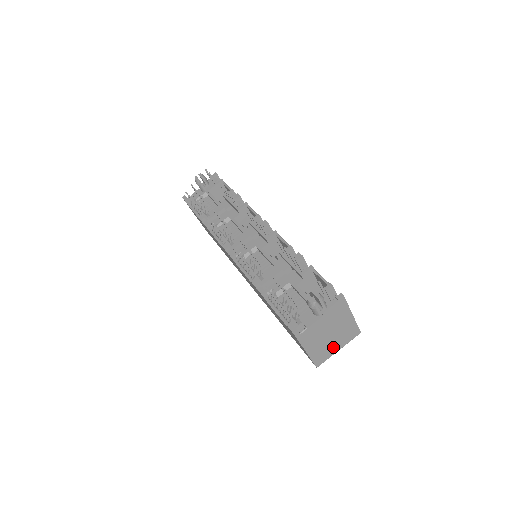
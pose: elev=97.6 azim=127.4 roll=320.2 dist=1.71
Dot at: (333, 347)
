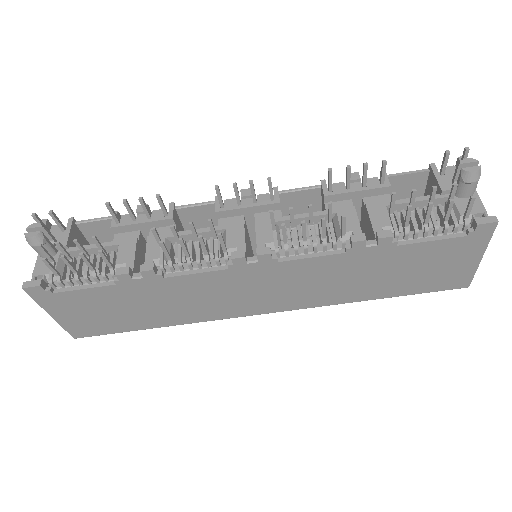
Dot at: occluded
